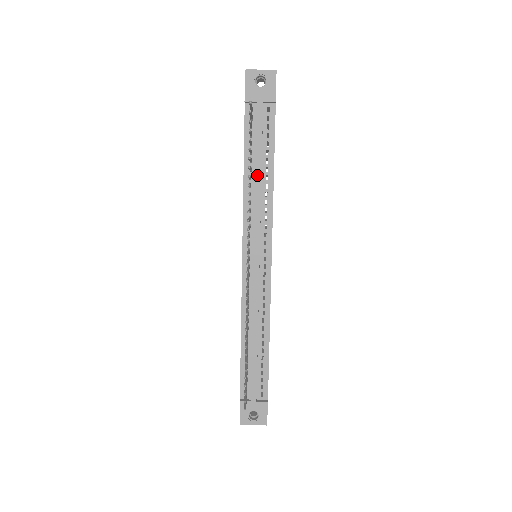
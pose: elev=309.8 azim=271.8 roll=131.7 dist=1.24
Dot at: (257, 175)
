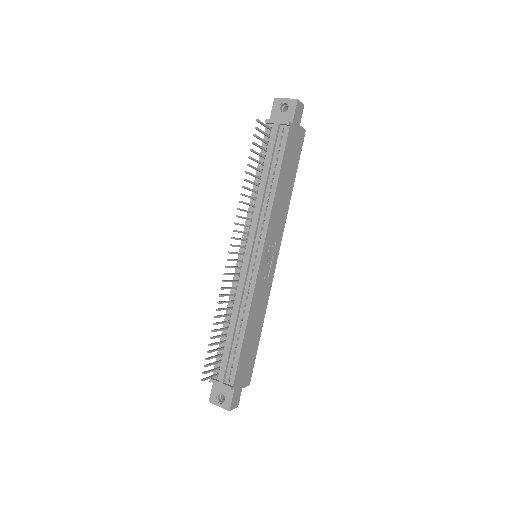
Dot at: (262, 183)
